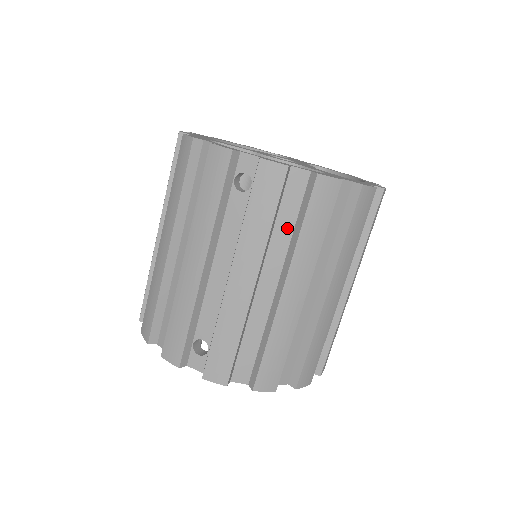
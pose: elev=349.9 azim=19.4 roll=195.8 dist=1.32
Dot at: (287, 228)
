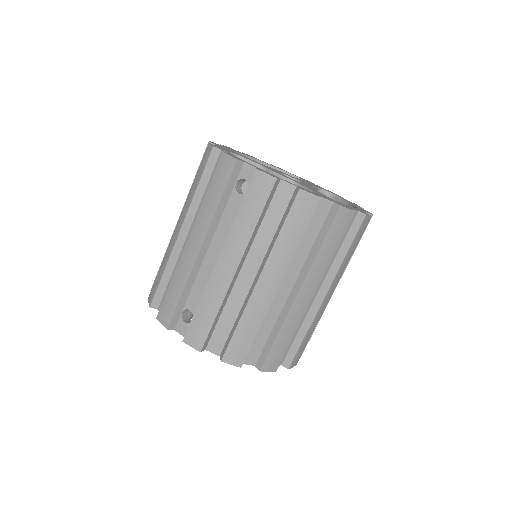
Dot at: (270, 230)
